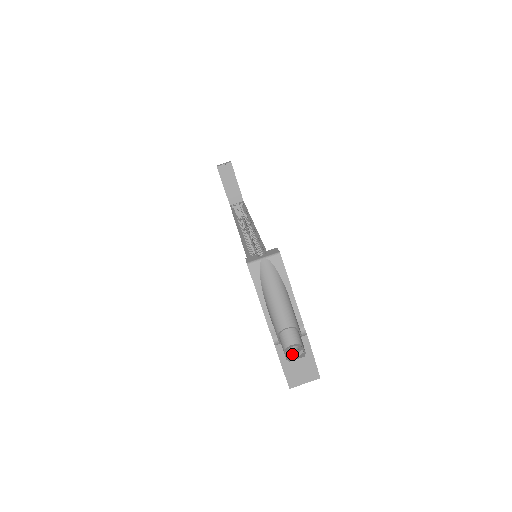
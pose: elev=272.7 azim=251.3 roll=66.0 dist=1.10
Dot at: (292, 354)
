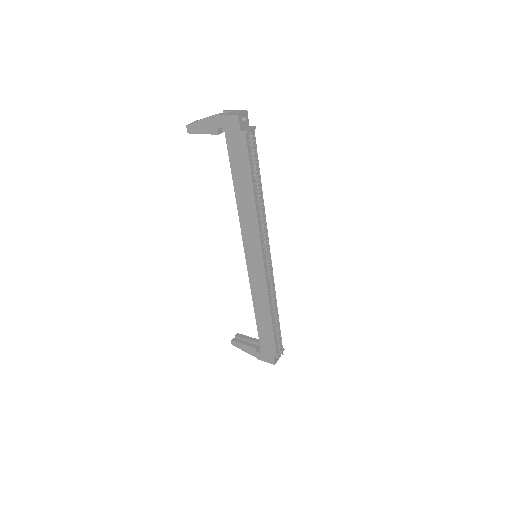
Dot at: occluded
